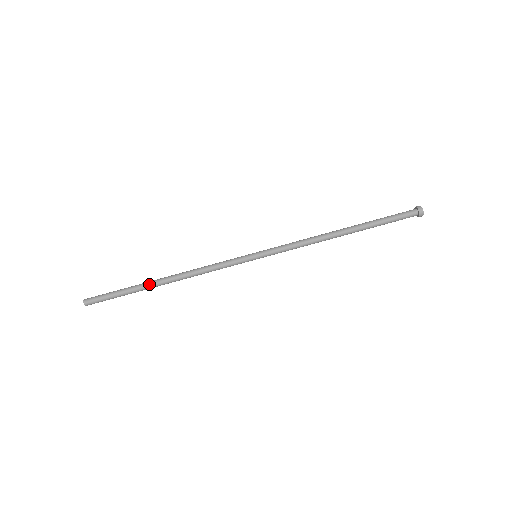
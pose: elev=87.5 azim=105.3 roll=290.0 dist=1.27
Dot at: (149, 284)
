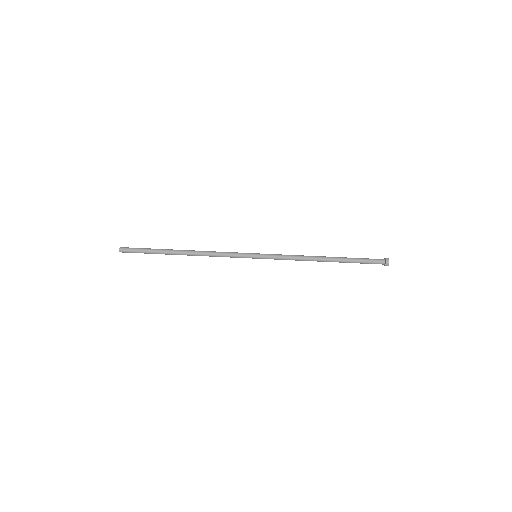
Dot at: (172, 250)
